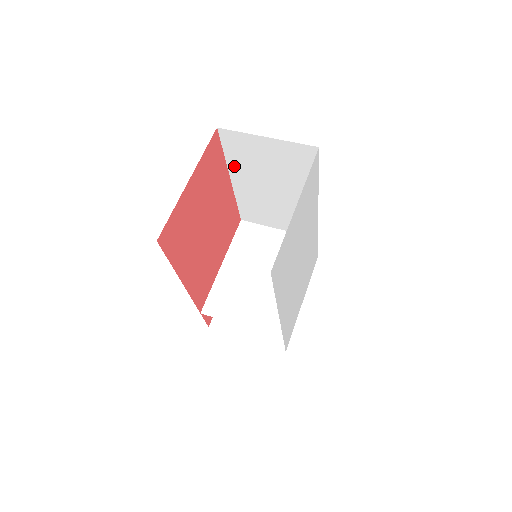
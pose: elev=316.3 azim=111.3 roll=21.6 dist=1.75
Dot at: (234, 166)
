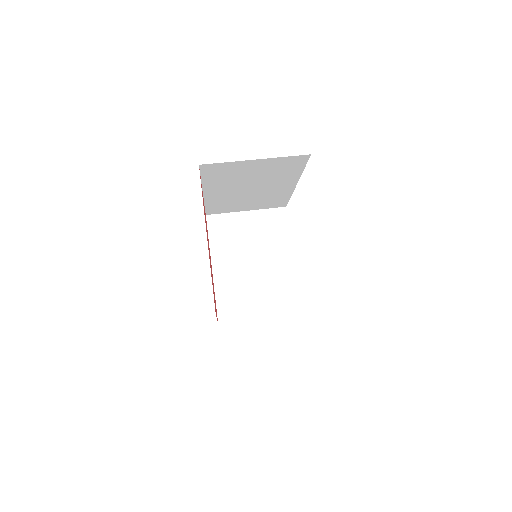
Dot at: (210, 185)
